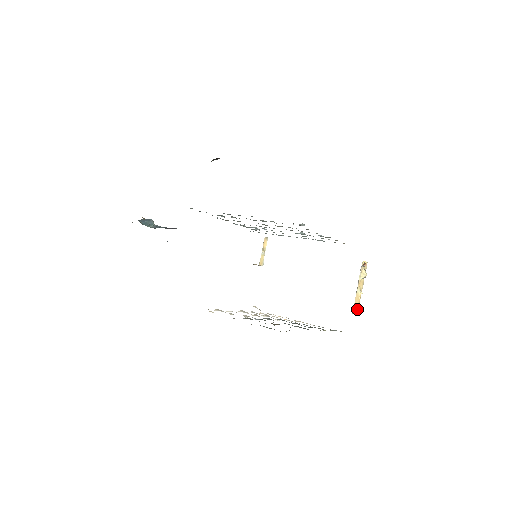
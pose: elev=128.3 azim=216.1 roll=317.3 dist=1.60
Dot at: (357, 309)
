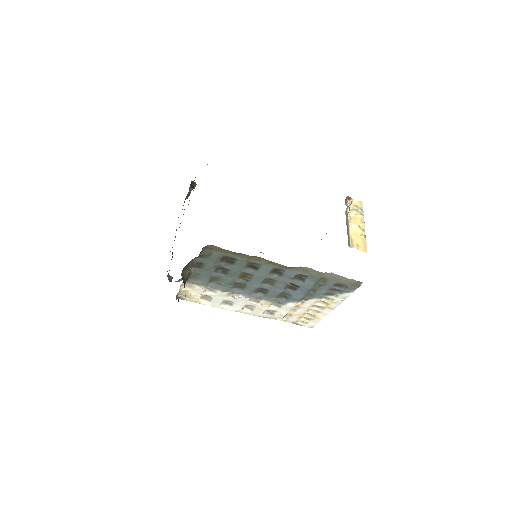
Dot at: (363, 247)
